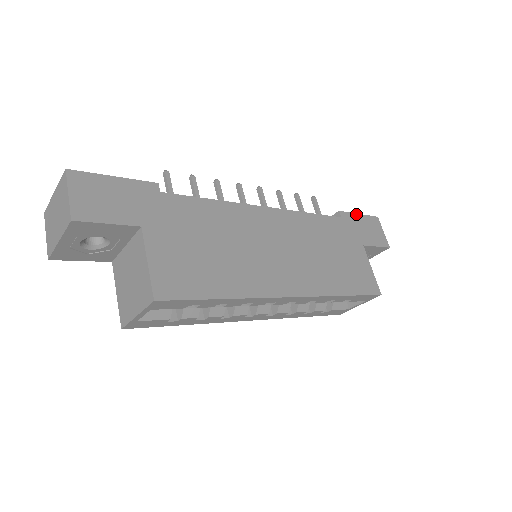
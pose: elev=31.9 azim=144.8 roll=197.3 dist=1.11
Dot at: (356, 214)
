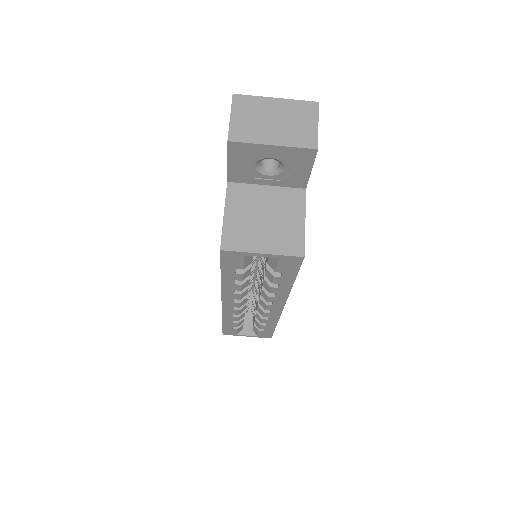
Dot at: occluded
